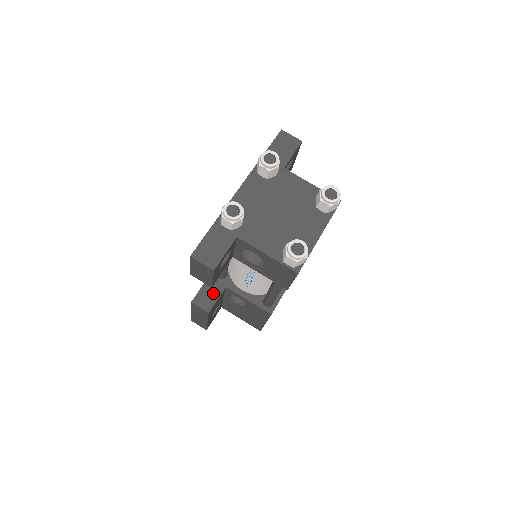
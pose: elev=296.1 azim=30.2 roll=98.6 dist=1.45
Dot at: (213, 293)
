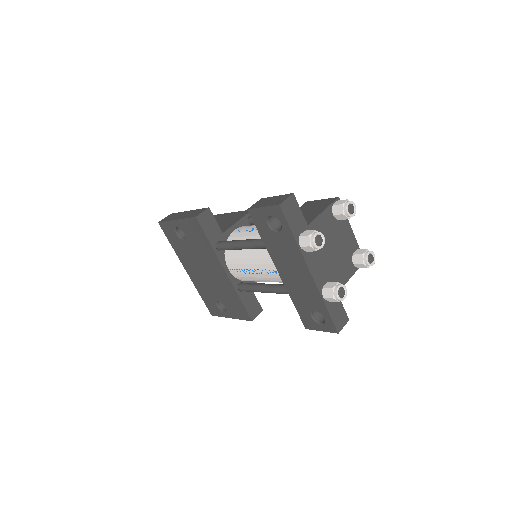
Dot at: (252, 301)
